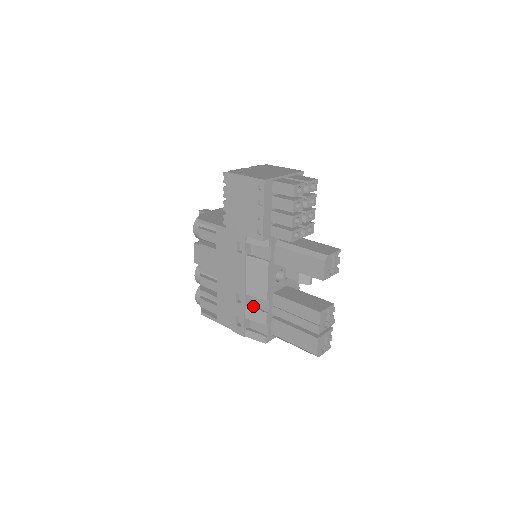
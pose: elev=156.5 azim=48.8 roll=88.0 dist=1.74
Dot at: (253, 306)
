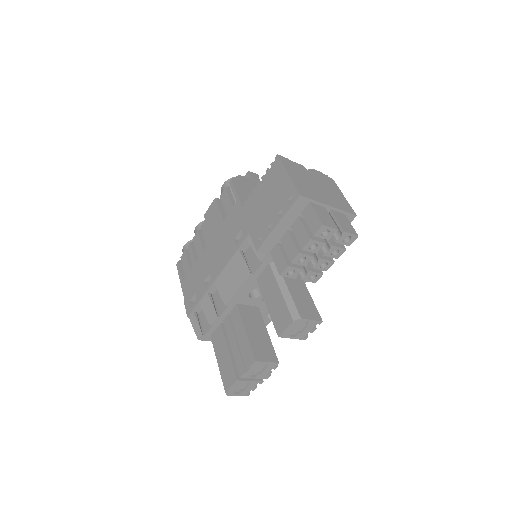
Dot at: (214, 299)
